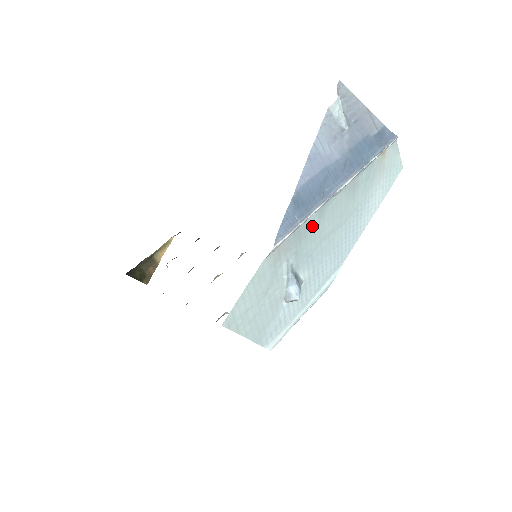
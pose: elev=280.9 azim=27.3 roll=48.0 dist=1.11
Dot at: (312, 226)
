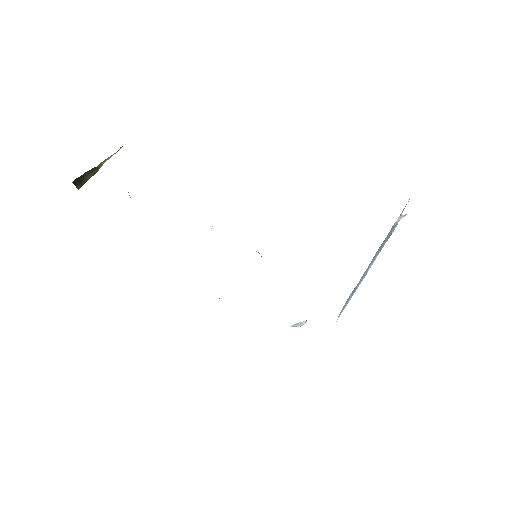
Dot at: occluded
